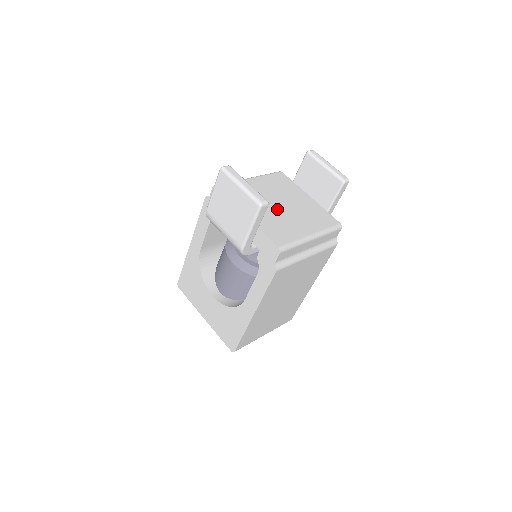
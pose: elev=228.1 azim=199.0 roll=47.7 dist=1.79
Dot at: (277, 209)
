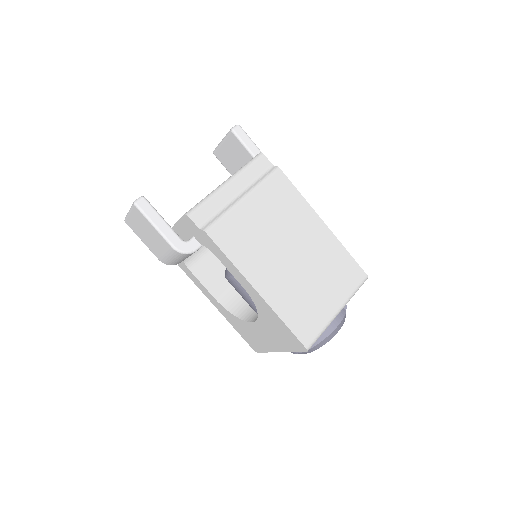
Dot at: occluded
